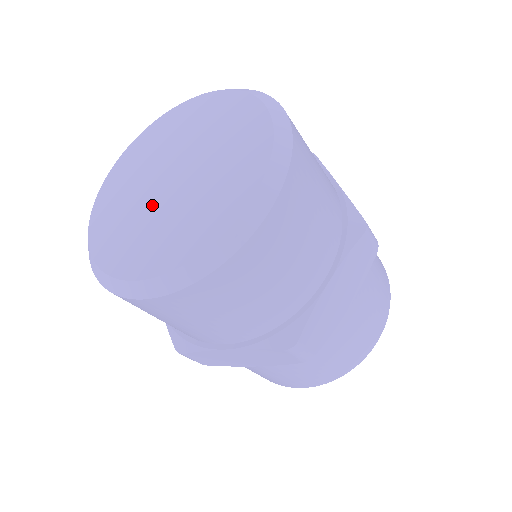
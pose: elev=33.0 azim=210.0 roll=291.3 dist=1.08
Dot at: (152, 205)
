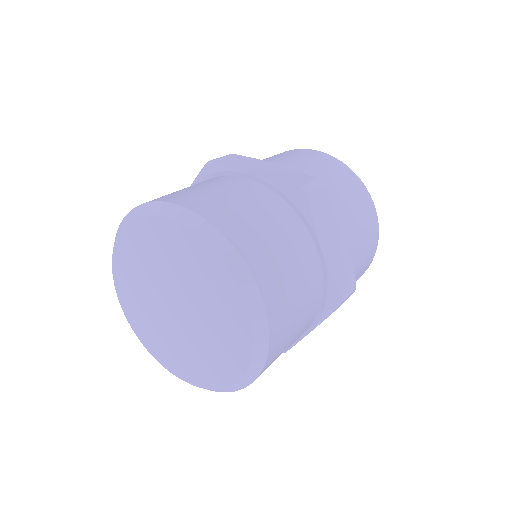
Dot at: (155, 296)
